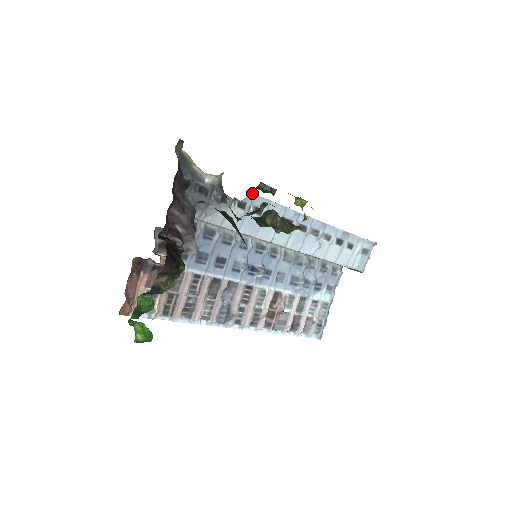
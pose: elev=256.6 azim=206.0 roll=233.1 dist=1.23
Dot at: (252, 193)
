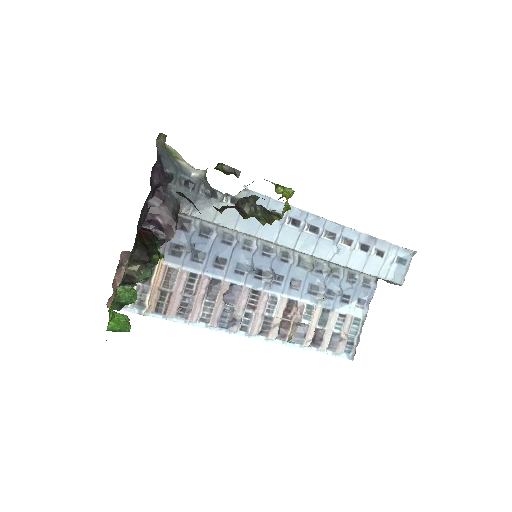
Dot at: (246, 189)
